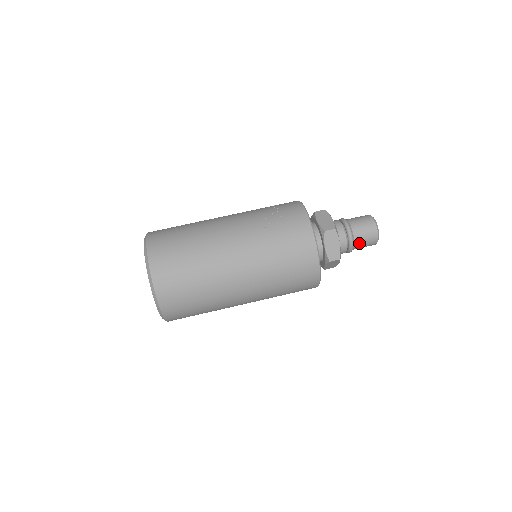
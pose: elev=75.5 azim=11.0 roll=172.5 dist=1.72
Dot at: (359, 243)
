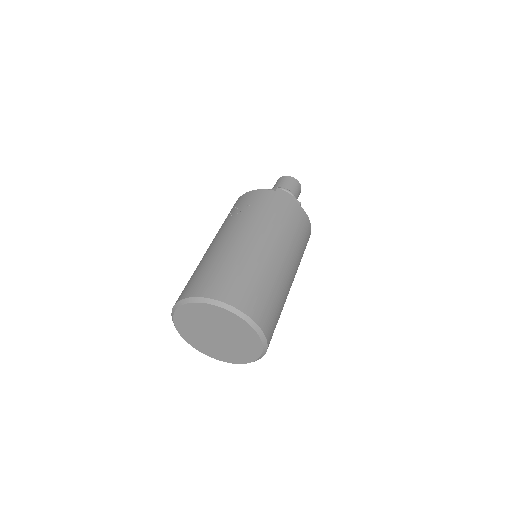
Dot at: (295, 193)
